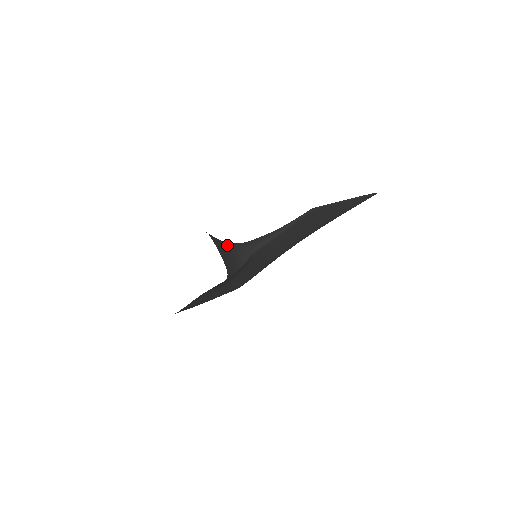
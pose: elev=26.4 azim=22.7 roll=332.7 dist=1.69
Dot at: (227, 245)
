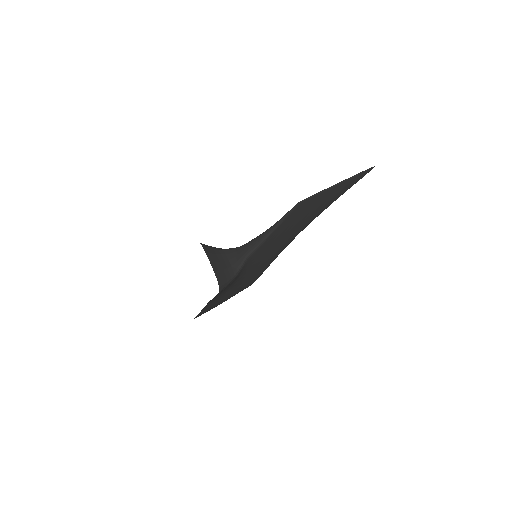
Dot at: (223, 252)
